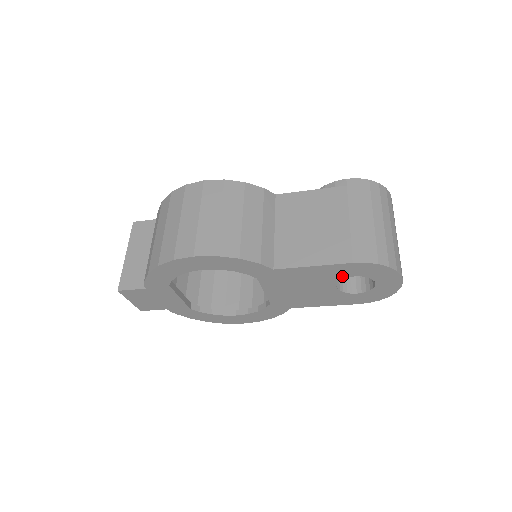
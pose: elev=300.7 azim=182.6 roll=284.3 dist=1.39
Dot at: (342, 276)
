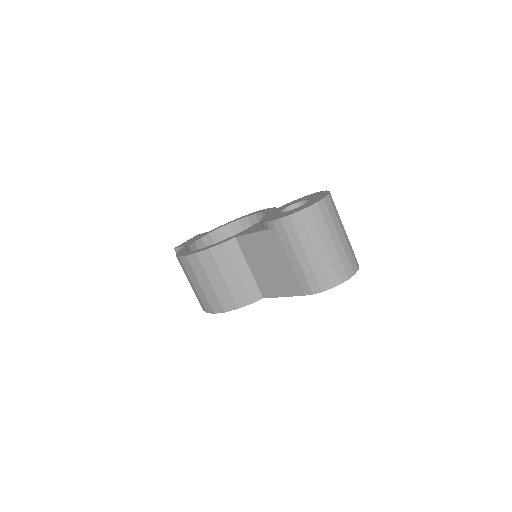
Dot at: occluded
